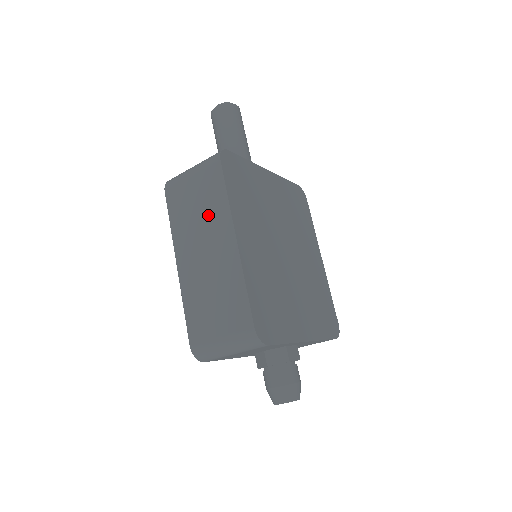
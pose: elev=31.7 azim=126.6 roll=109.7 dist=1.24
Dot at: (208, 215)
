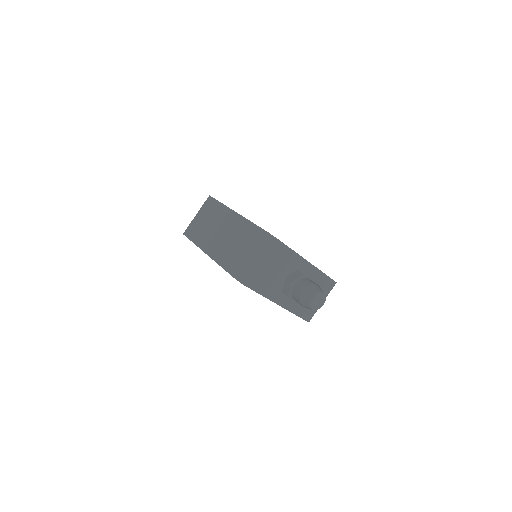
Dot at: (215, 219)
